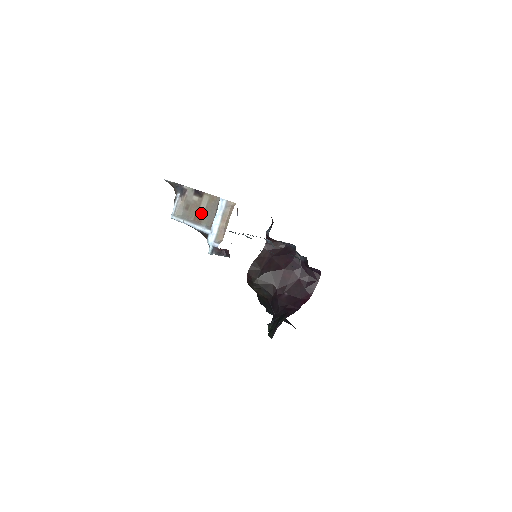
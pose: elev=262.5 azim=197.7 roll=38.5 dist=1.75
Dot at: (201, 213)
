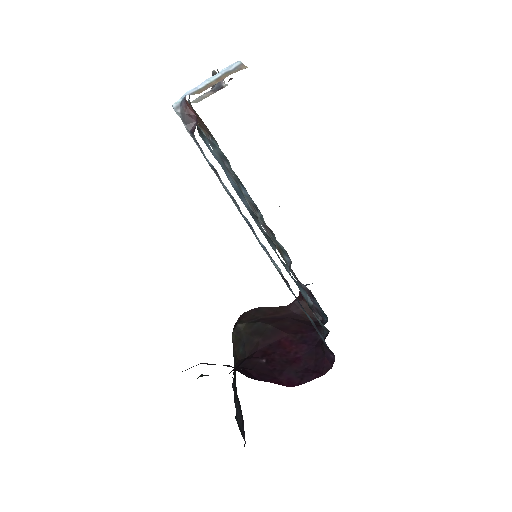
Dot at: occluded
